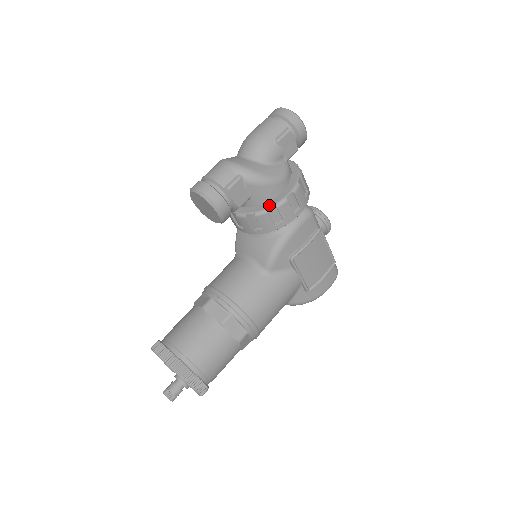
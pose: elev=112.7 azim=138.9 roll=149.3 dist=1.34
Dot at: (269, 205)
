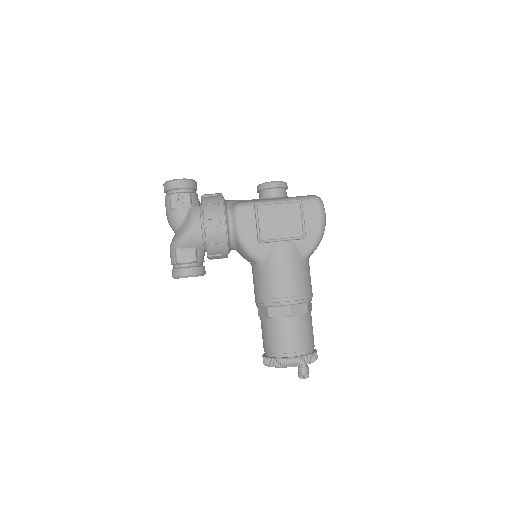
Dot at: (205, 240)
